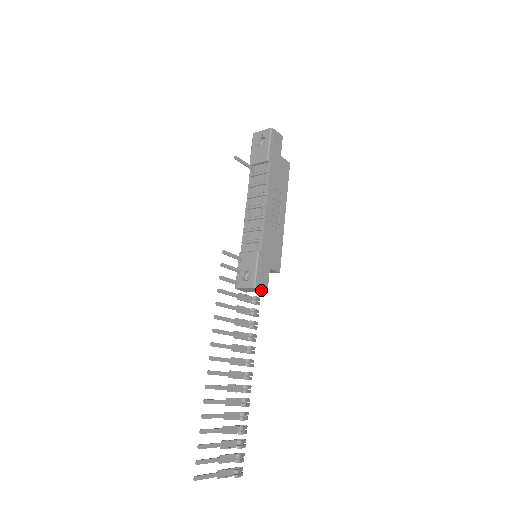
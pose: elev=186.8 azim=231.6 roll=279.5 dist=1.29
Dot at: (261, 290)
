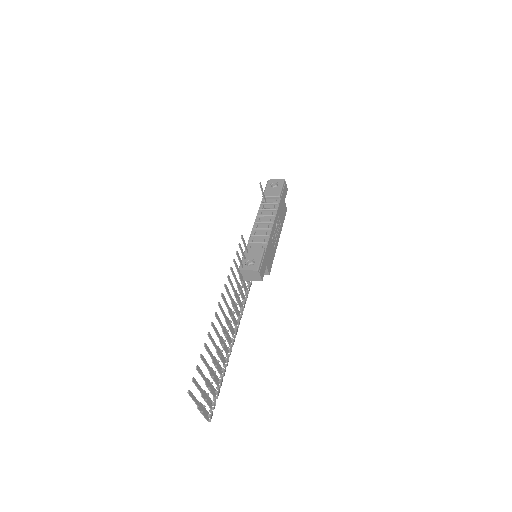
Dot at: (259, 277)
